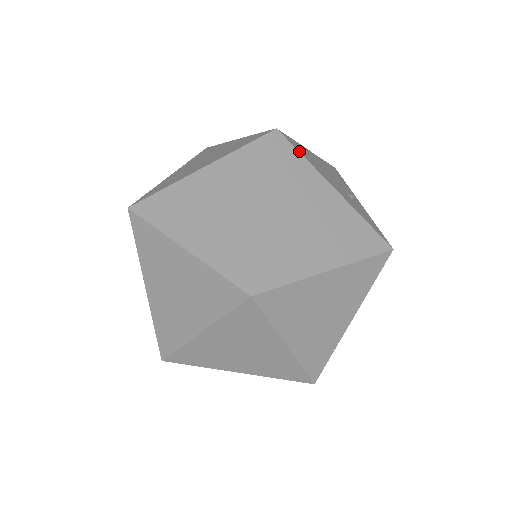
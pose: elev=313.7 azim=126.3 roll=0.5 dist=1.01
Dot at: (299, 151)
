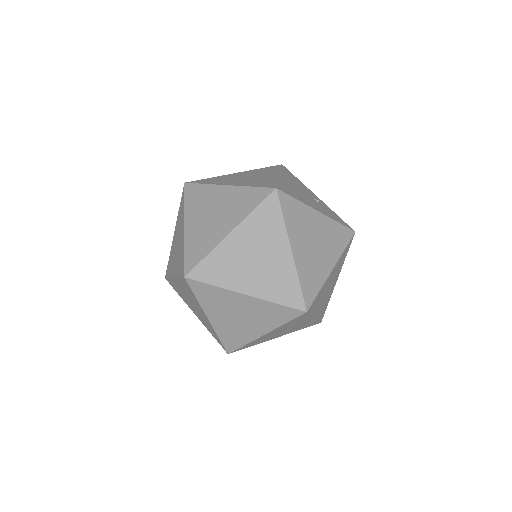
Dot at: (292, 196)
